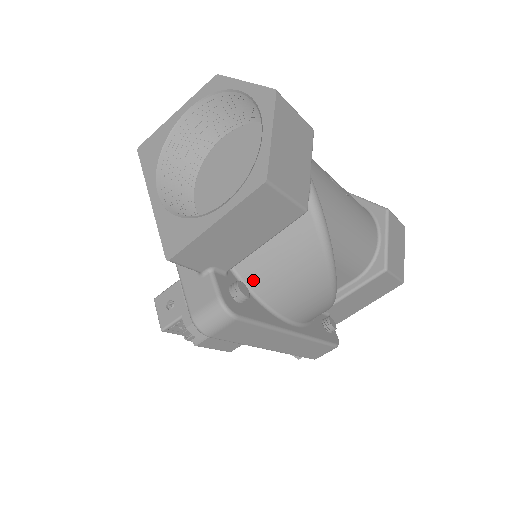
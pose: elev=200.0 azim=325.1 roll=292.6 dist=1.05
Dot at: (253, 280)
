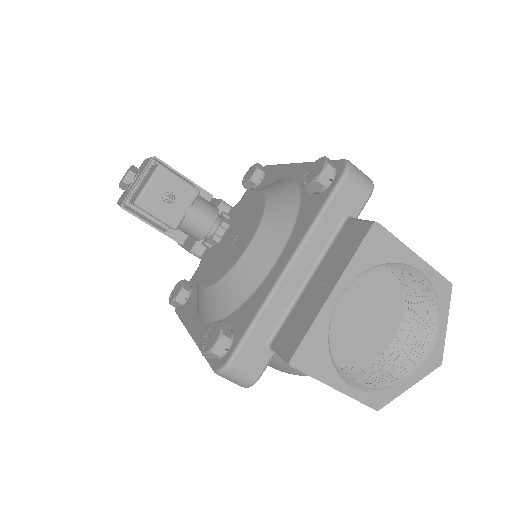
Dot at: occluded
